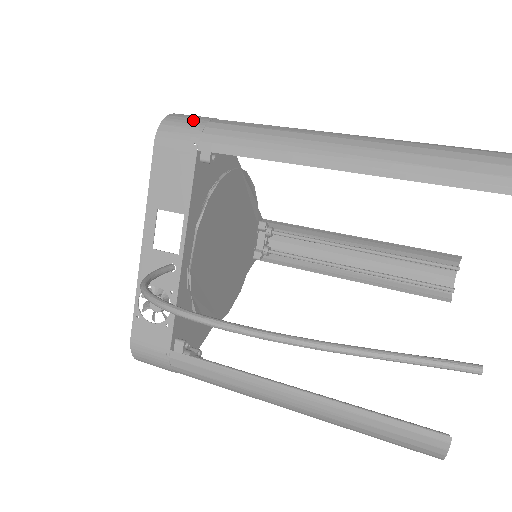
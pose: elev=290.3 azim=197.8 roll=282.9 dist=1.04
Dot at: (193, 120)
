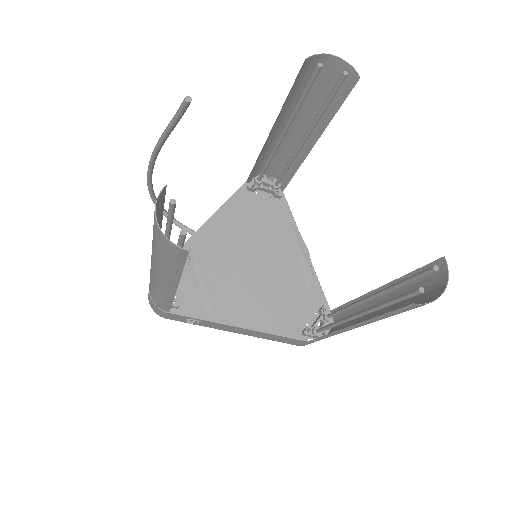
Dot at: occluded
